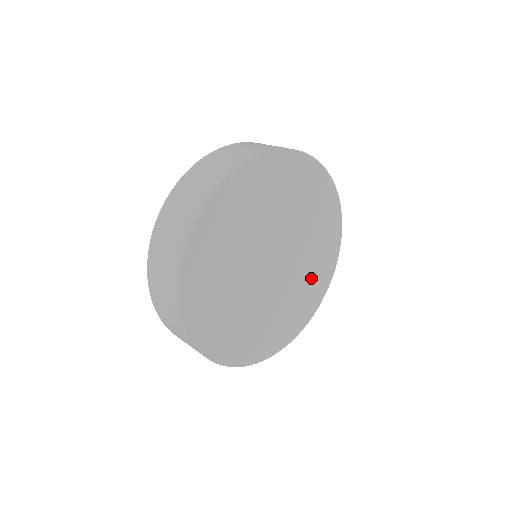
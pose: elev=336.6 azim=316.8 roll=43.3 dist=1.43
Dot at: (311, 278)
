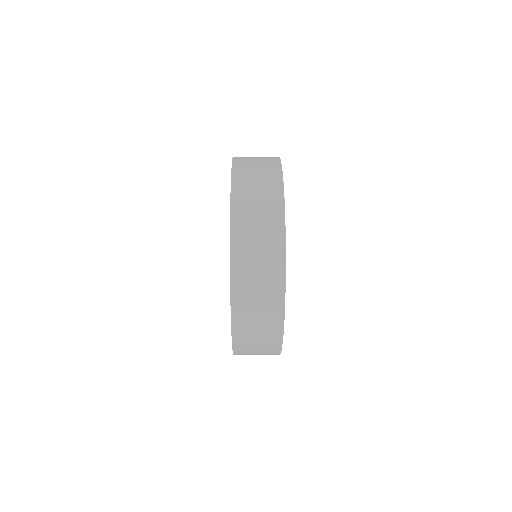
Dot at: occluded
